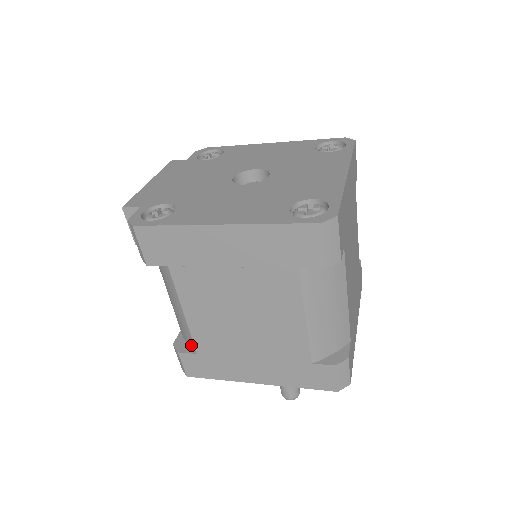
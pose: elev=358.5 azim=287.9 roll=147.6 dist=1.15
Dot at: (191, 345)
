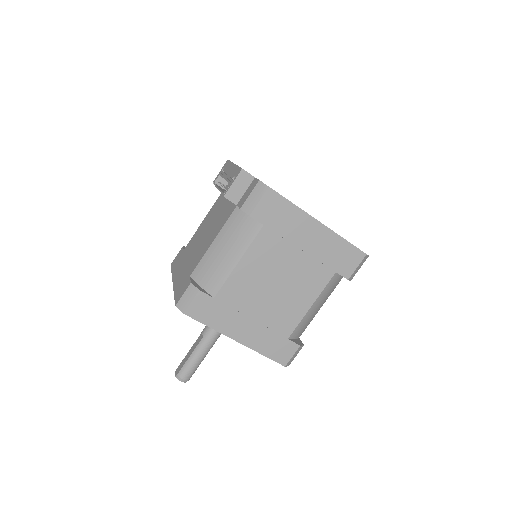
Dot at: (213, 289)
